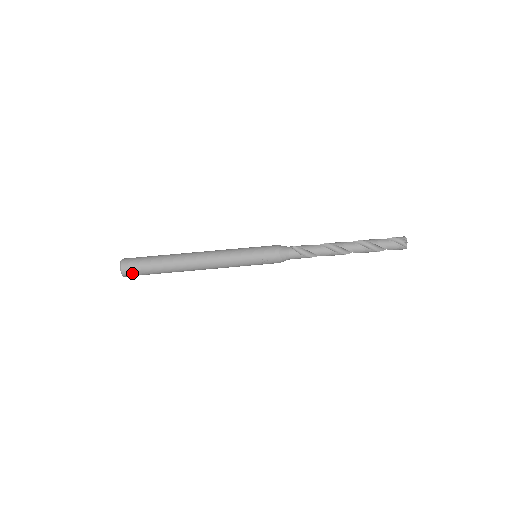
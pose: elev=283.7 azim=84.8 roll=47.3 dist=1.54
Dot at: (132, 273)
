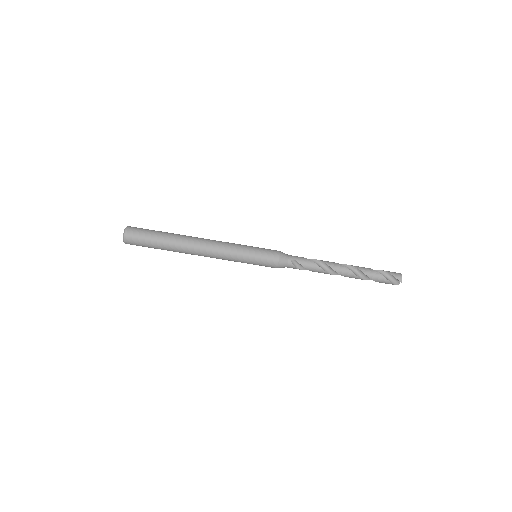
Dot at: occluded
